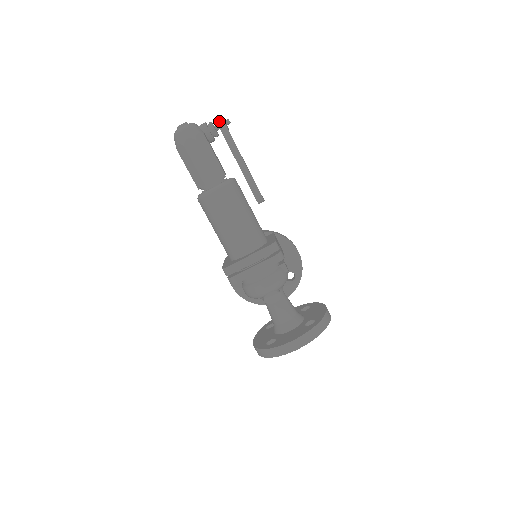
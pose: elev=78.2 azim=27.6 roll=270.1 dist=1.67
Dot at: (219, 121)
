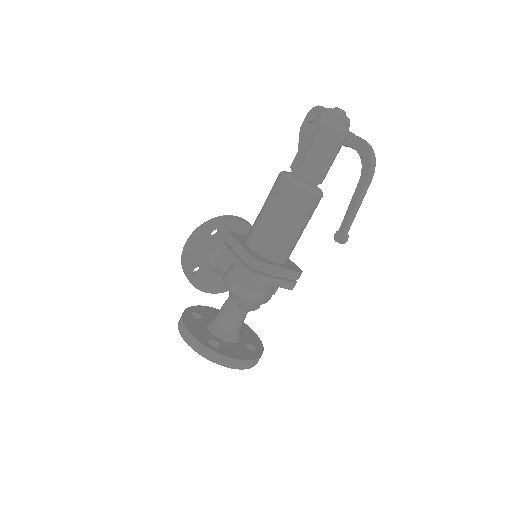
Dot at: (371, 148)
